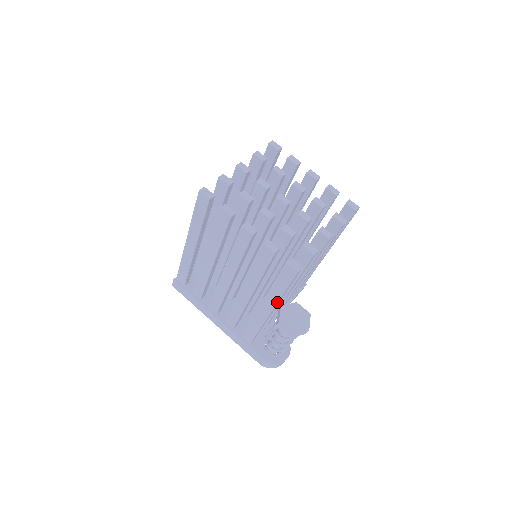
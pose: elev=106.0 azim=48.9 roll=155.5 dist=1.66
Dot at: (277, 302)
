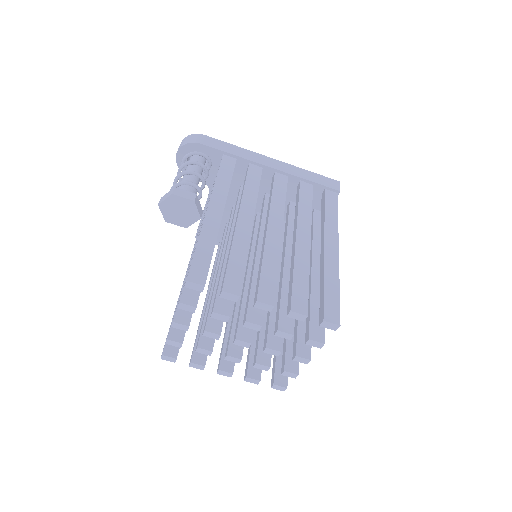
Dot at: occluded
